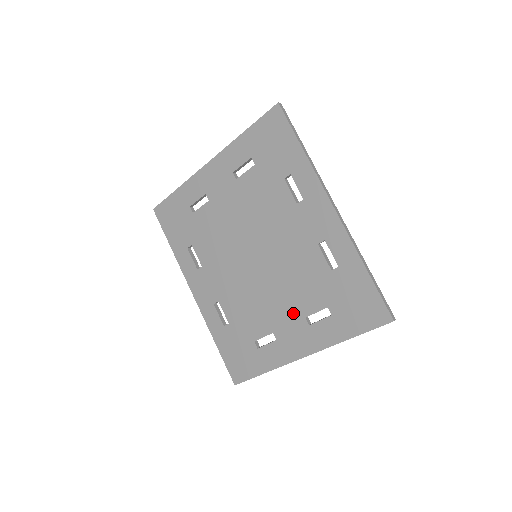
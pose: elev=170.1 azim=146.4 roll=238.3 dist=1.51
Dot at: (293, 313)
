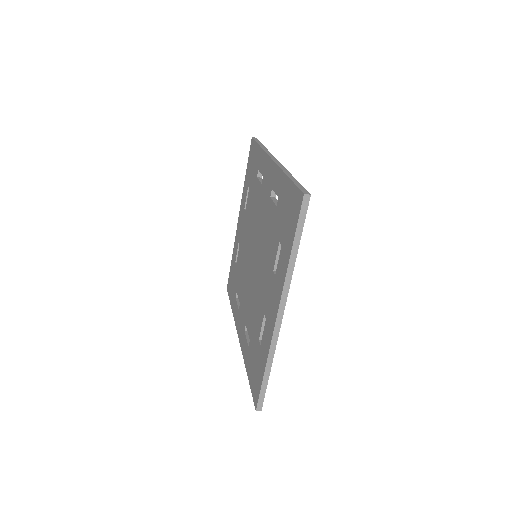
Dot at: (269, 277)
